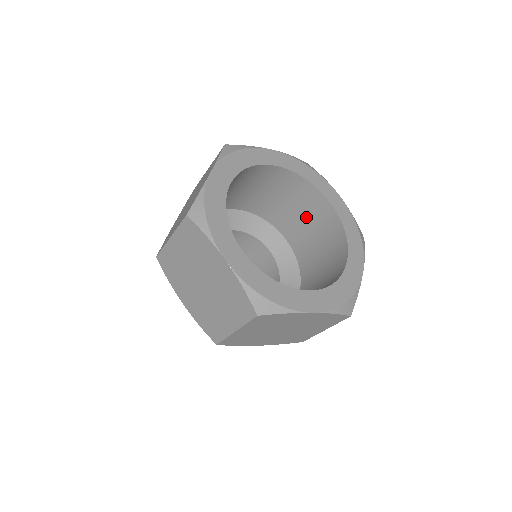
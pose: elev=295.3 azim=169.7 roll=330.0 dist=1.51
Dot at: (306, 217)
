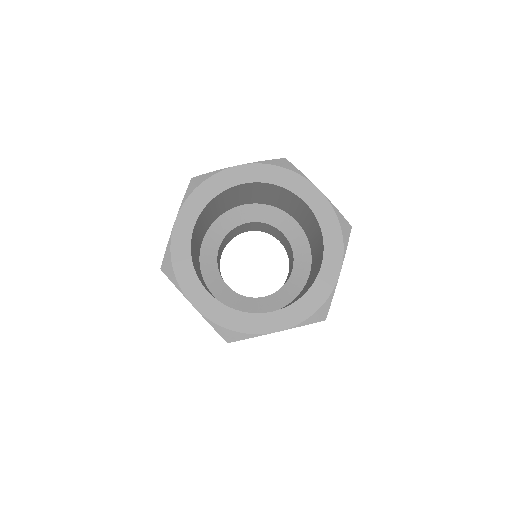
Dot at: (297, 209)
